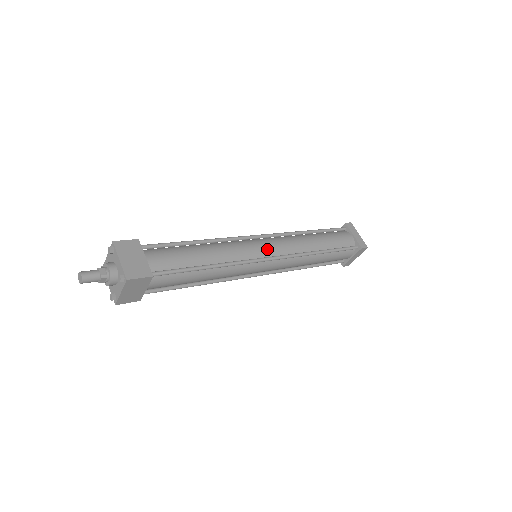
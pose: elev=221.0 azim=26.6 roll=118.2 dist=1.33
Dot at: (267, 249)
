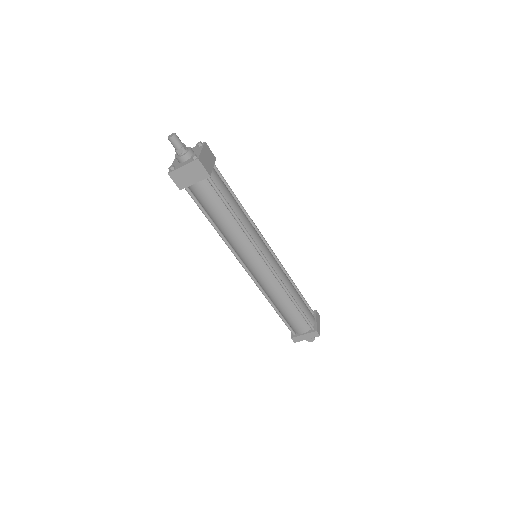
Dot at: (269, 255)
